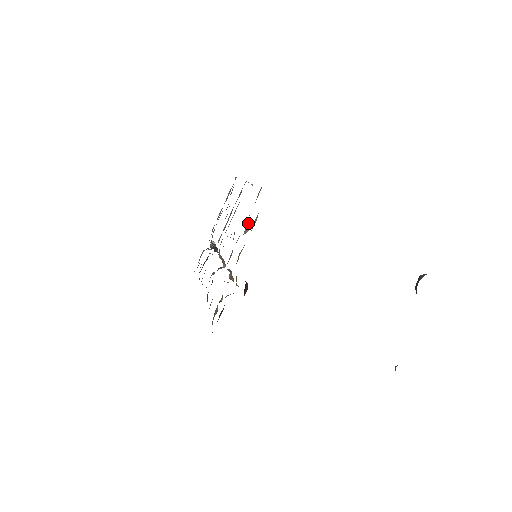
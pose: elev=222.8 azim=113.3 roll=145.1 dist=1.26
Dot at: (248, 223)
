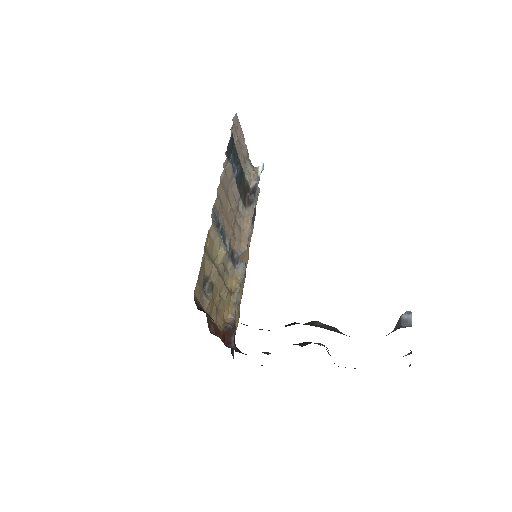
Dot at: (218, 258)
